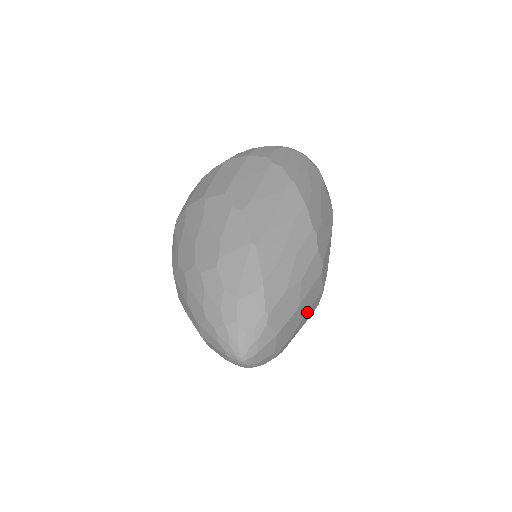
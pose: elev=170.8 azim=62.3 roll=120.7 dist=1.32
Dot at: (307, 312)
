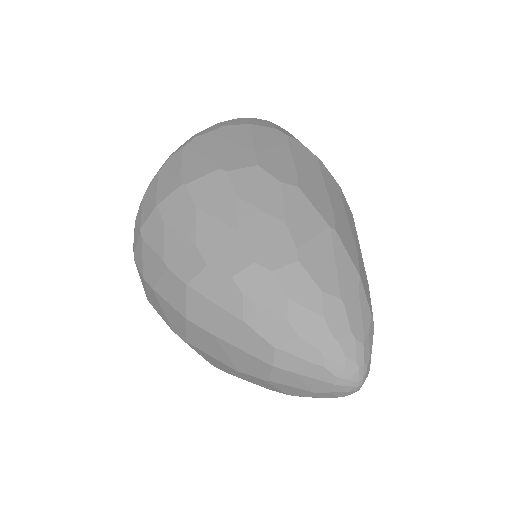
Dot at: occluded
